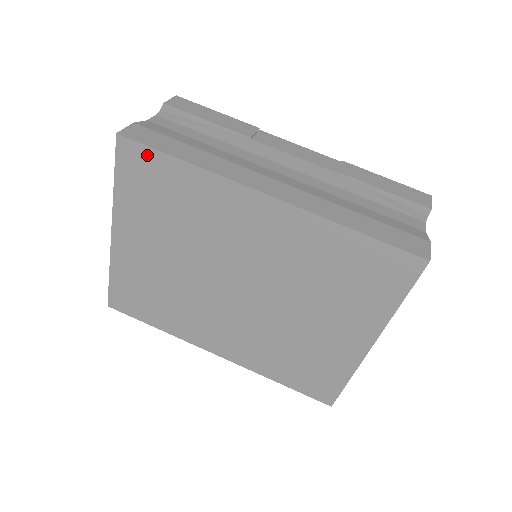
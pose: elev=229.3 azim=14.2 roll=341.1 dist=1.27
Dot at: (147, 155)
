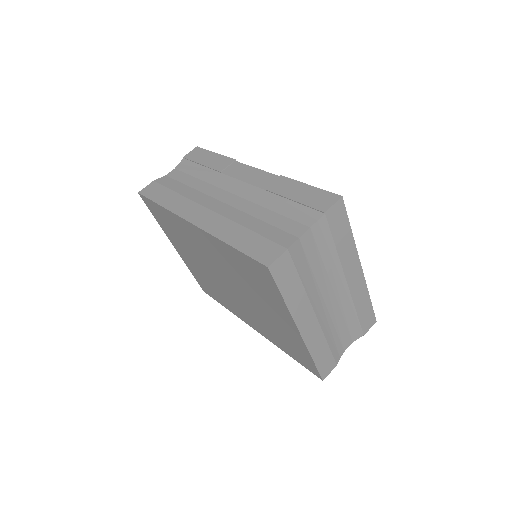
Dot at: (151, 203)
